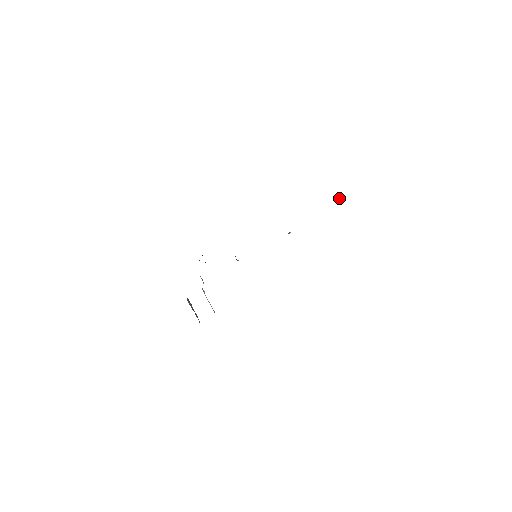
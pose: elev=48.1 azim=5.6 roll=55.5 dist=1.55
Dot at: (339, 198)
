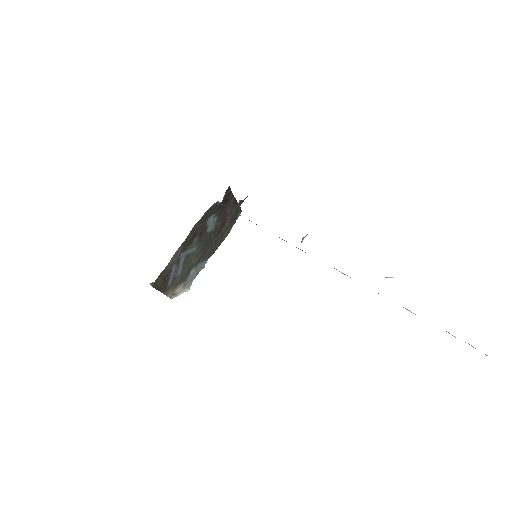
Dot at: (386, 277)
